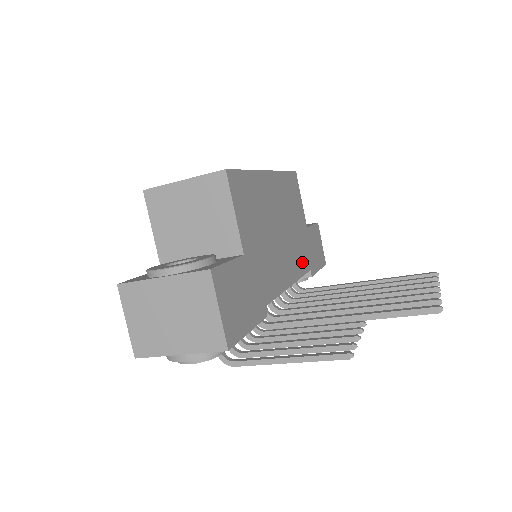
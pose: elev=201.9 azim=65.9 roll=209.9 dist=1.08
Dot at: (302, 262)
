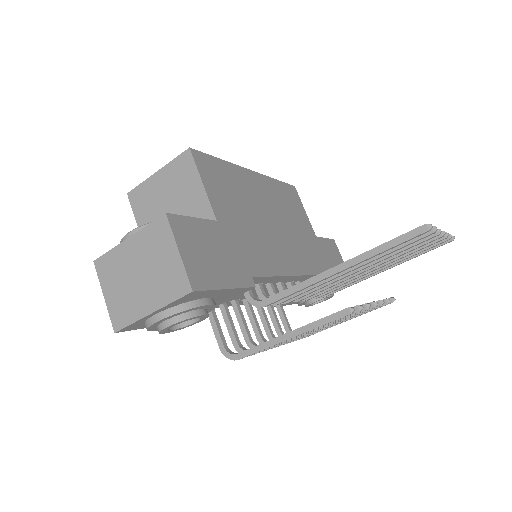
Dot at: (311, 263)
